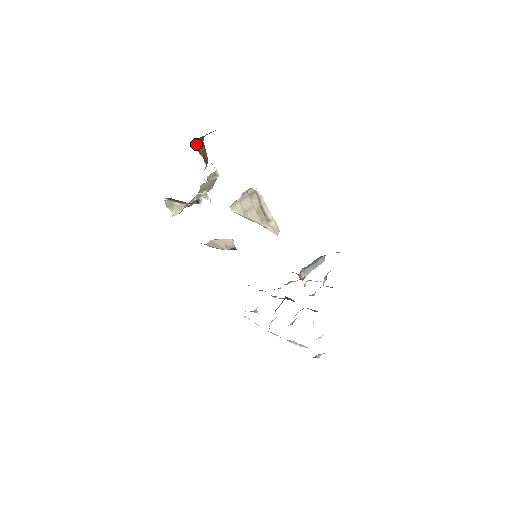
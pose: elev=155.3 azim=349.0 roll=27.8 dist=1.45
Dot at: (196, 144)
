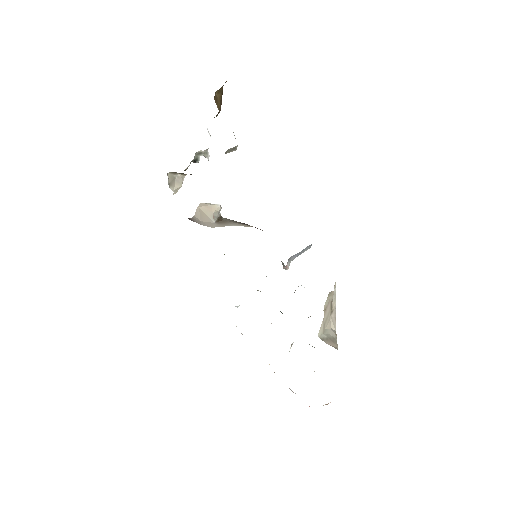
Dot at: (216, 92)
